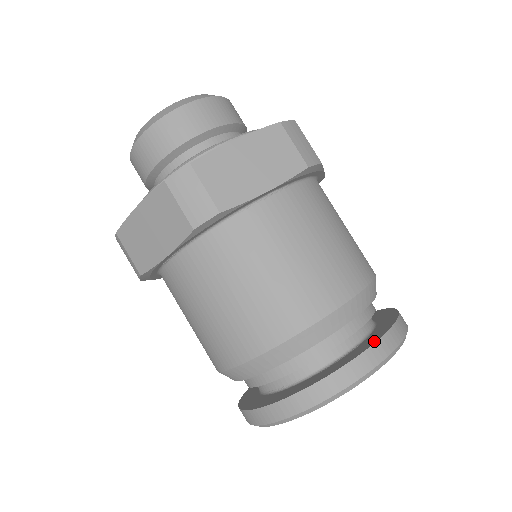
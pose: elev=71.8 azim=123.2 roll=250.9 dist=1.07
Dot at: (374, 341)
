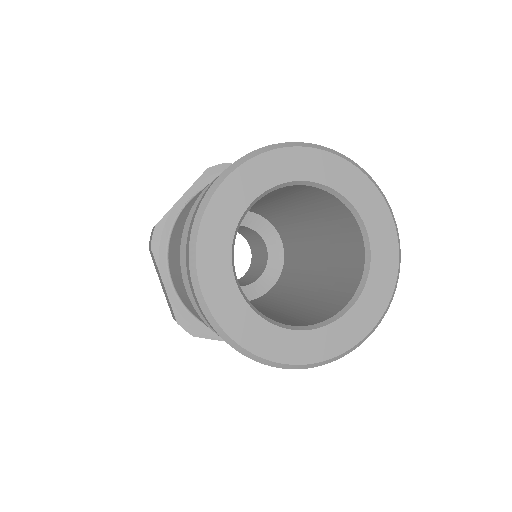
Dot at: occluded
